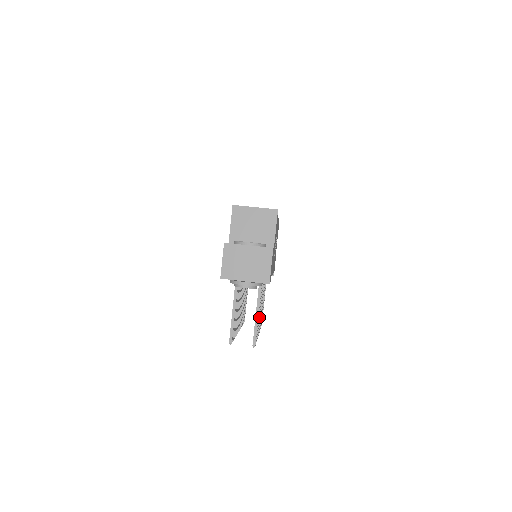
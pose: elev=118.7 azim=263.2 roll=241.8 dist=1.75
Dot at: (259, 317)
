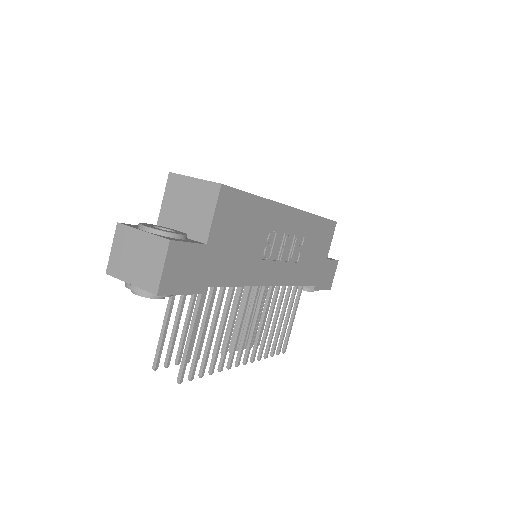
Dot at: (218, 342)
